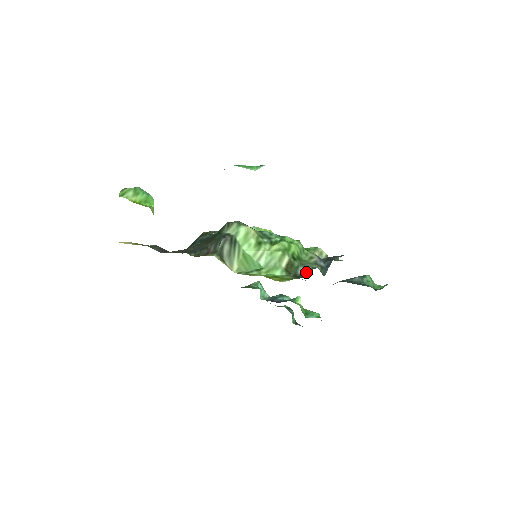
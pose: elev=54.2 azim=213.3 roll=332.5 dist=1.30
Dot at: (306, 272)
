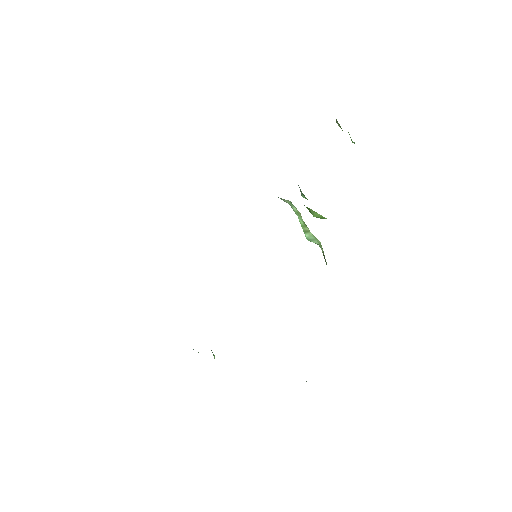
Dot at: occluded
